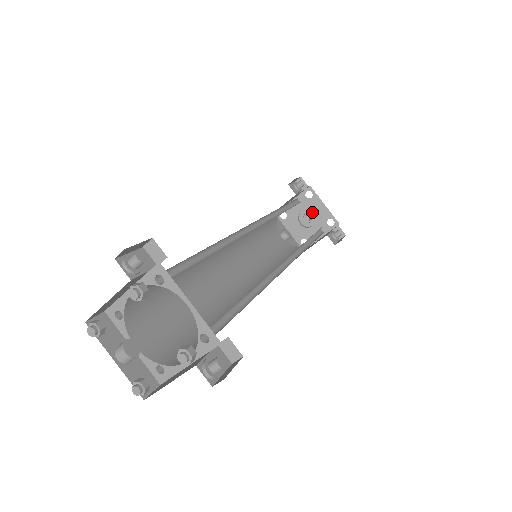
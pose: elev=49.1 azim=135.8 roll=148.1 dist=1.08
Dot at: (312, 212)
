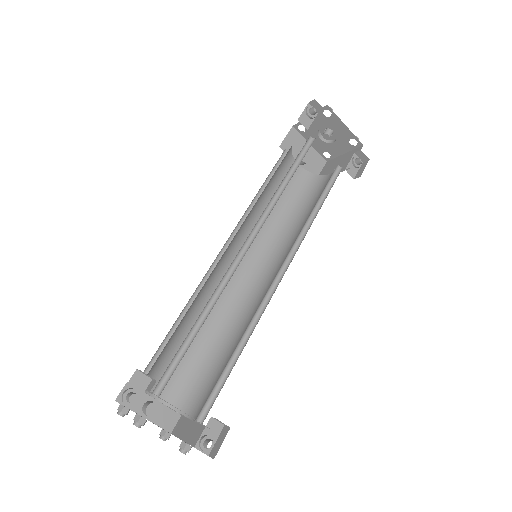
Dot at: occluded
